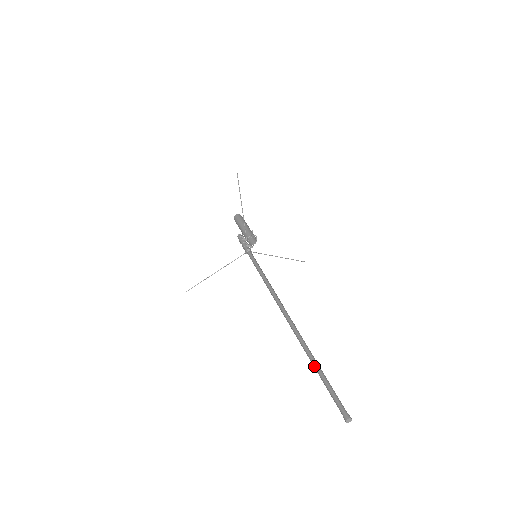
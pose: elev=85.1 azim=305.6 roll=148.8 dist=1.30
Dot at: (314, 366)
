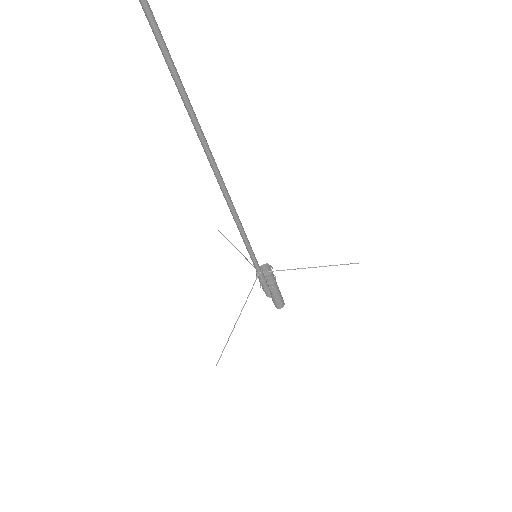
Dot at: occluded
